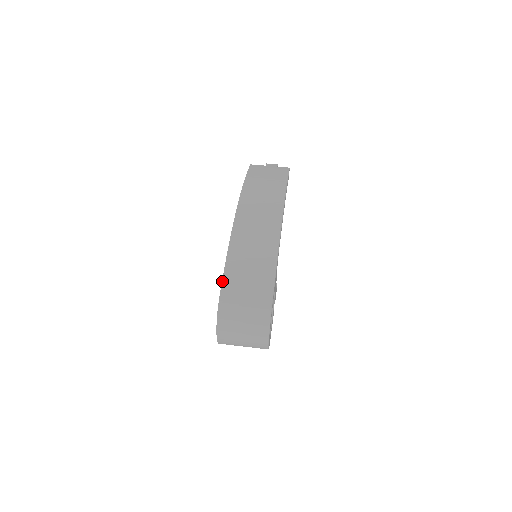
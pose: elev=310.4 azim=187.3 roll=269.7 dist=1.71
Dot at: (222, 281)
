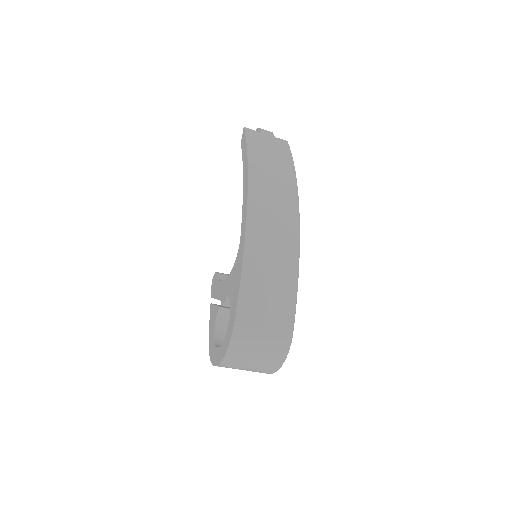
Dot at: (238, 300)
